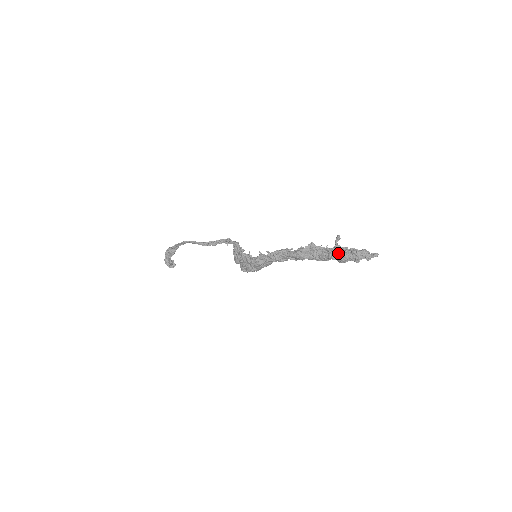
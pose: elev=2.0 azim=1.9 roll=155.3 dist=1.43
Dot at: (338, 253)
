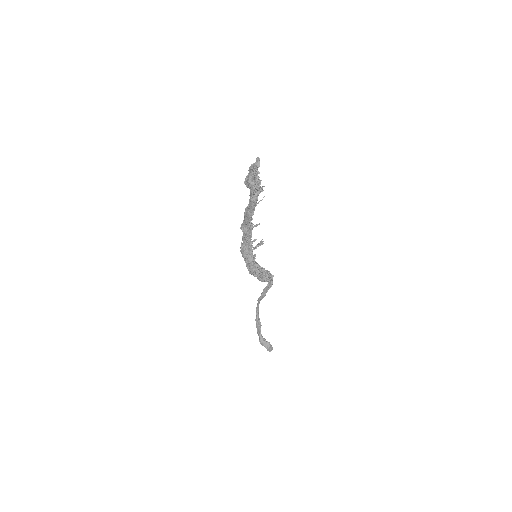
Dot at: (245, 181)
